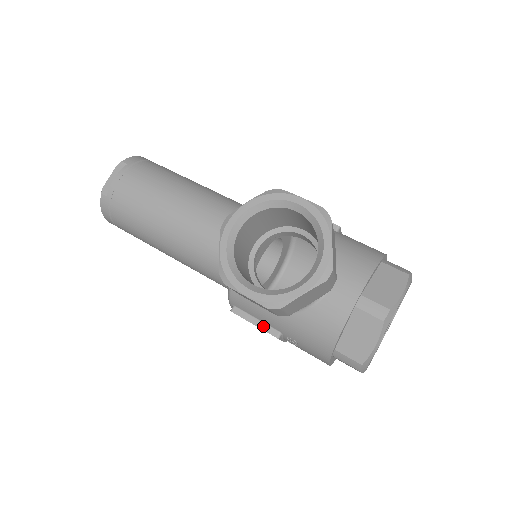
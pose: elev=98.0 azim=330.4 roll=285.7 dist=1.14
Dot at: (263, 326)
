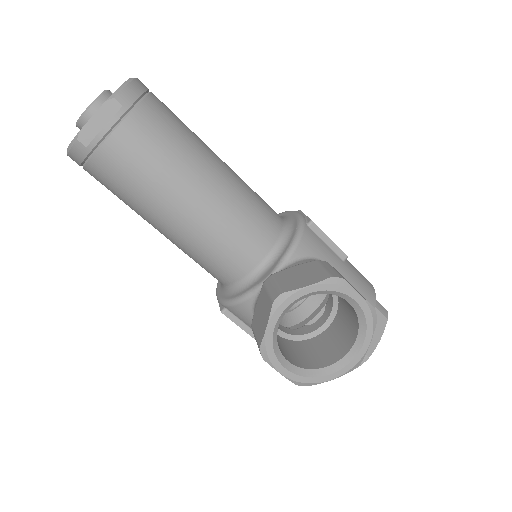
Dot at: (250, 332)
